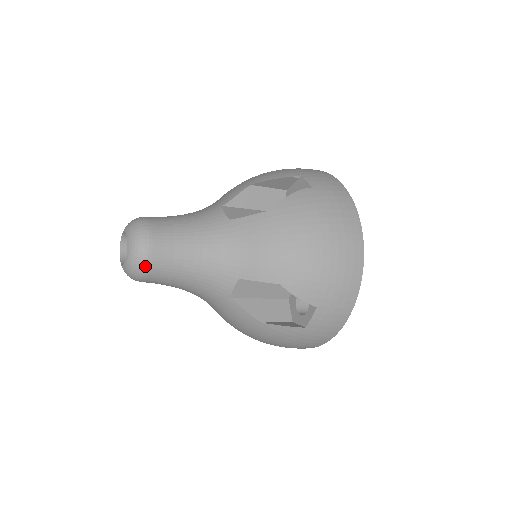
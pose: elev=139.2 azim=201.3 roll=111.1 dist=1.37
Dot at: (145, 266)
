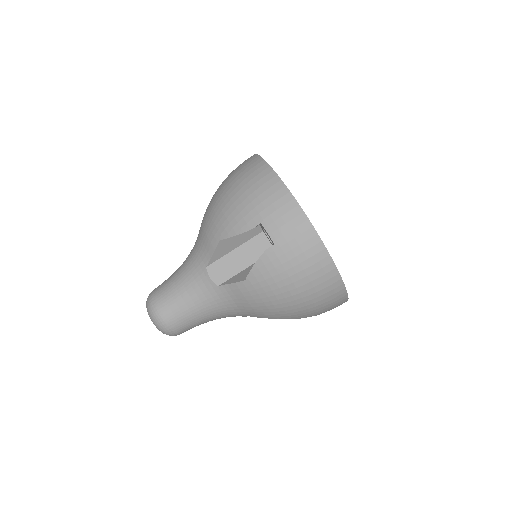
Dot at: occluded
